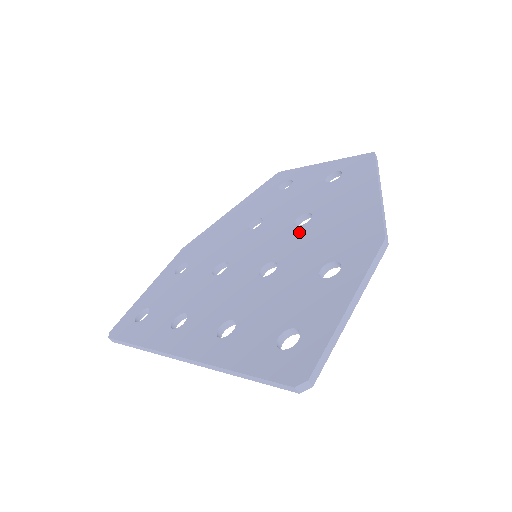
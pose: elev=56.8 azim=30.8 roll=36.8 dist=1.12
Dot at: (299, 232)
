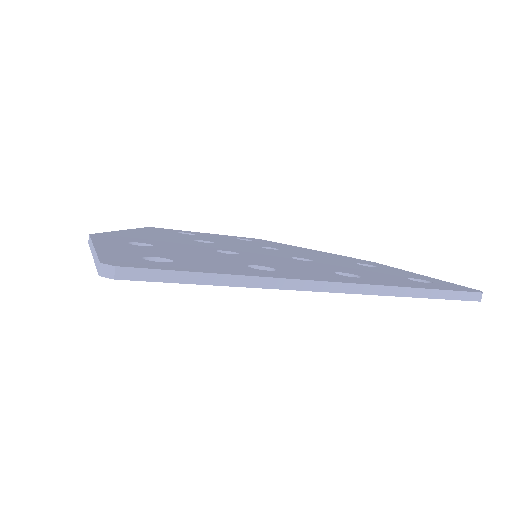
Dot at: (285, 251)
